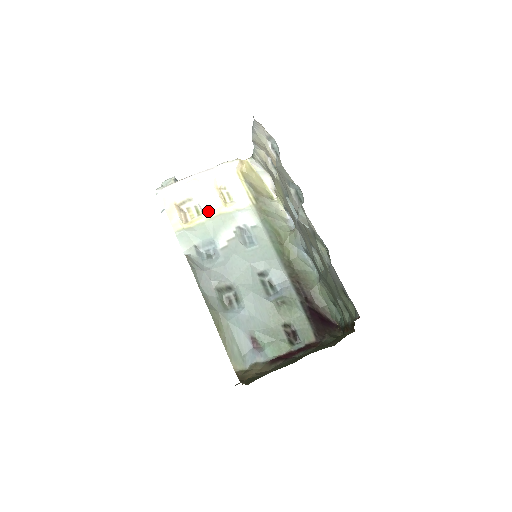
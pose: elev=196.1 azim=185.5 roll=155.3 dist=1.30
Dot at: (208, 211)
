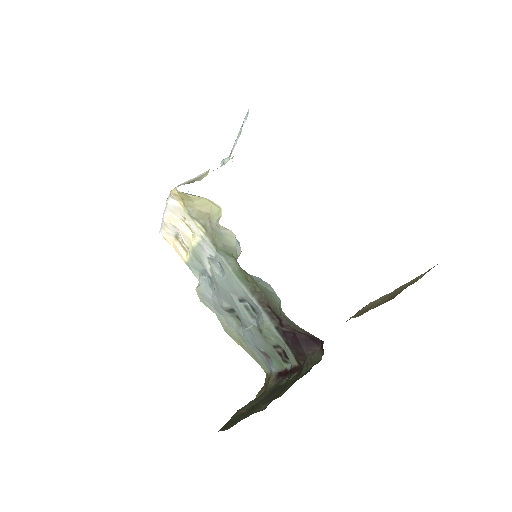
Dot at: (188, 245)
